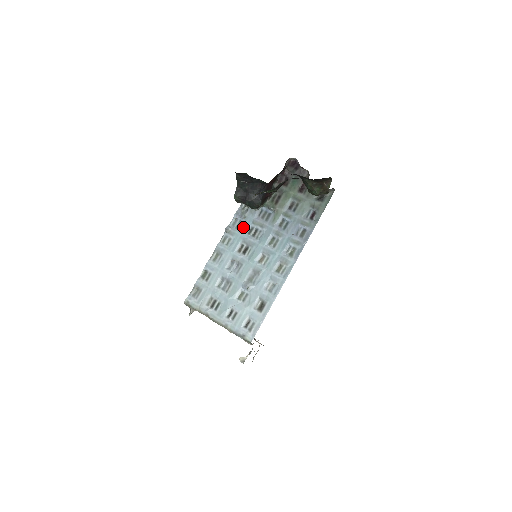
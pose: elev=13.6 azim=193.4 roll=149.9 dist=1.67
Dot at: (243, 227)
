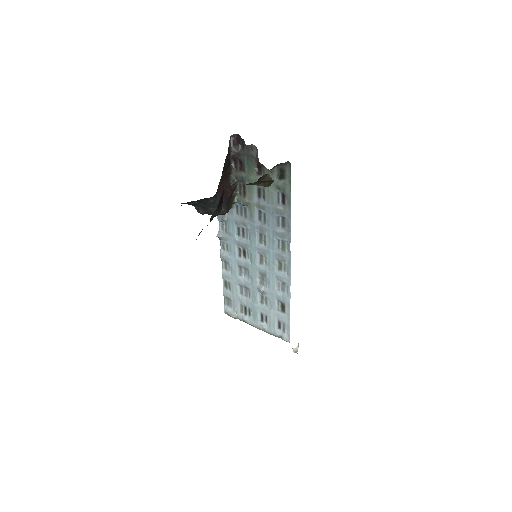
Dot at: (230, 230)
